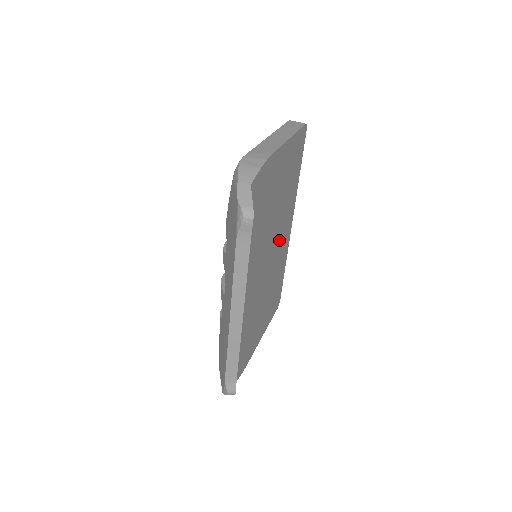
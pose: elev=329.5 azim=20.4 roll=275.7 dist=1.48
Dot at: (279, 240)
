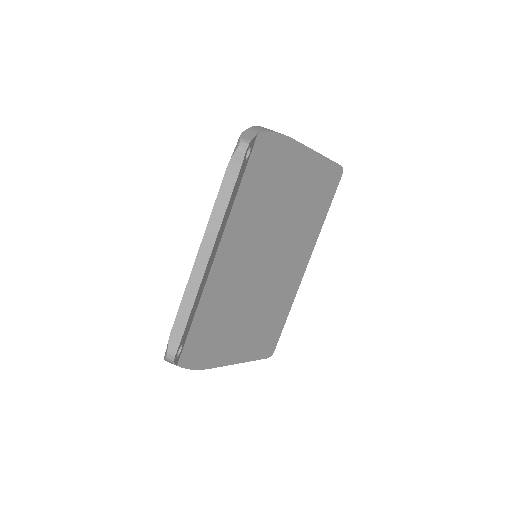
Dot at: (285, 259)
